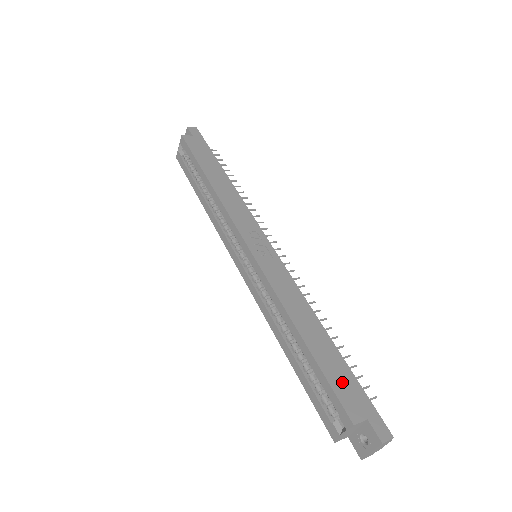
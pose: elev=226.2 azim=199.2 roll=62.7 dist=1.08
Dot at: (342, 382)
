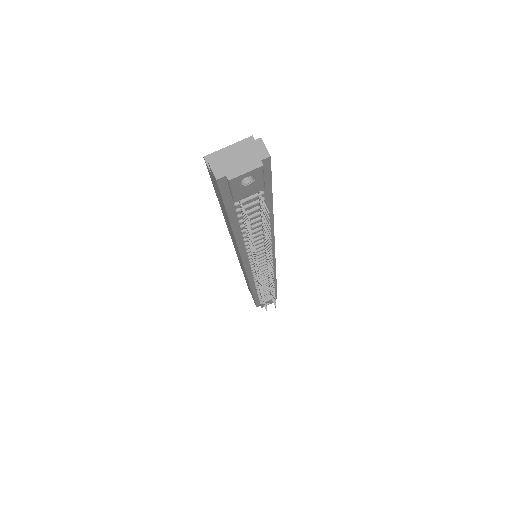
Dot at: occluded
